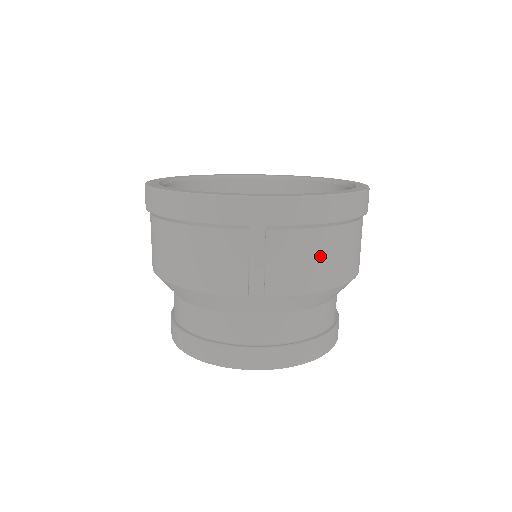
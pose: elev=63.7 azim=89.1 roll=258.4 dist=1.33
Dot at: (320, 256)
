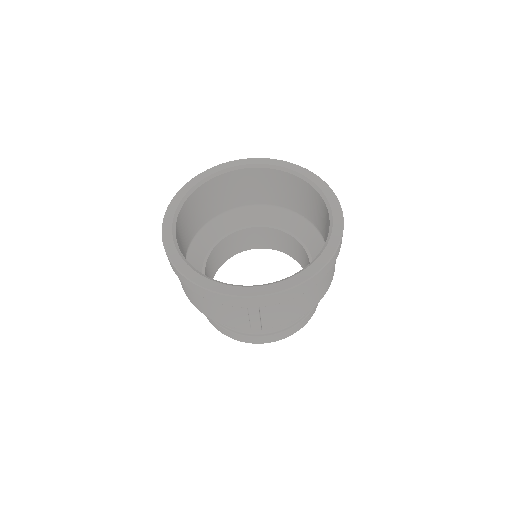
Dot at: (300, 304)
